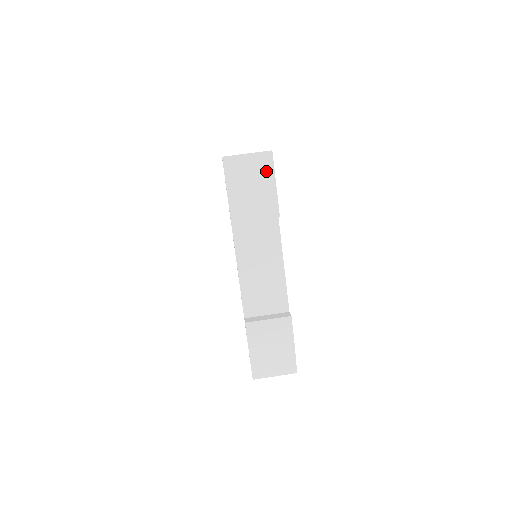
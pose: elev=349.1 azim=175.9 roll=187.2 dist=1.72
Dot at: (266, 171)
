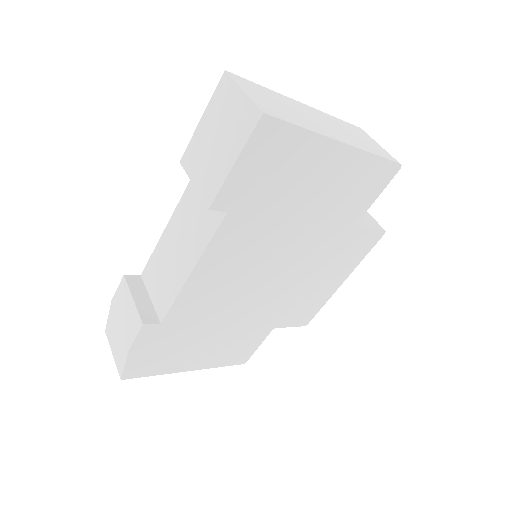
Dot at: (239, 135)
